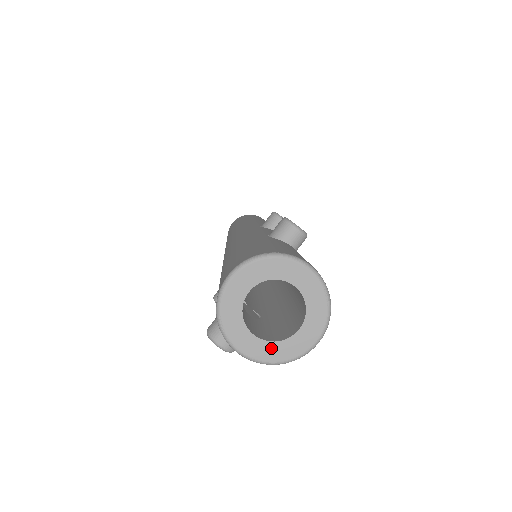
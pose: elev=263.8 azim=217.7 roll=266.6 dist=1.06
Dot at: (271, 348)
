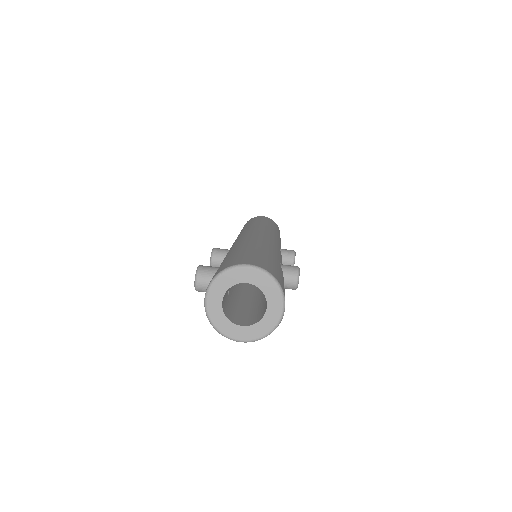
Dot at: (220, 316)
